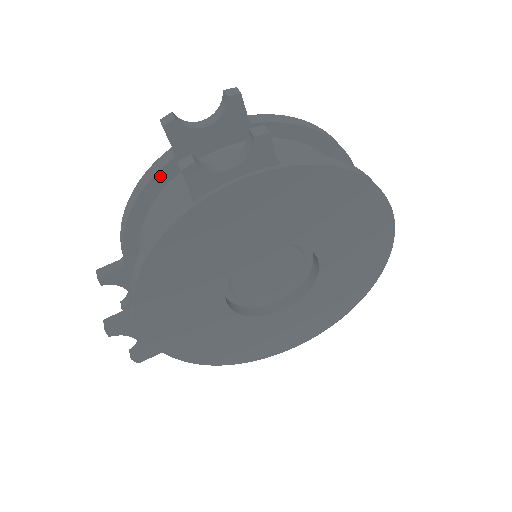
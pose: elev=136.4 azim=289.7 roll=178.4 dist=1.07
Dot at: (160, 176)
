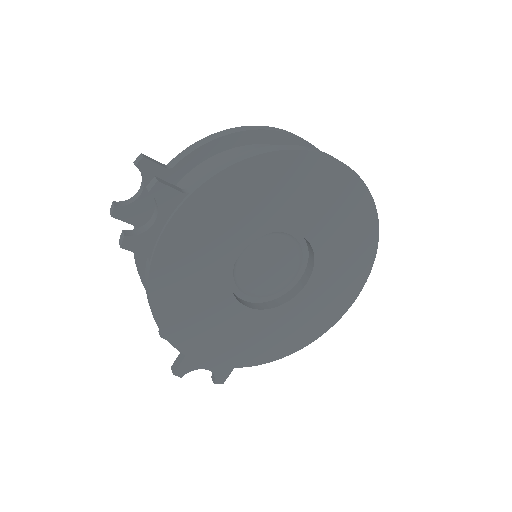
Dot at: occluded
